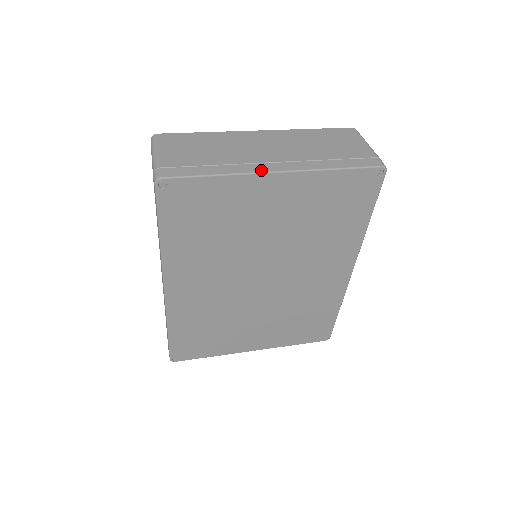
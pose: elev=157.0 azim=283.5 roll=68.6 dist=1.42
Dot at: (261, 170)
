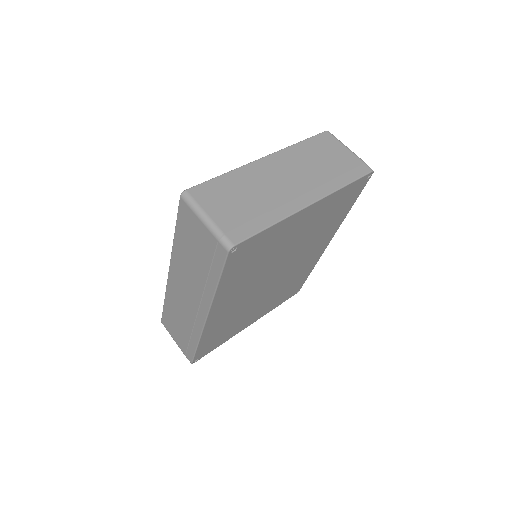
Dot at: (299, 207)
